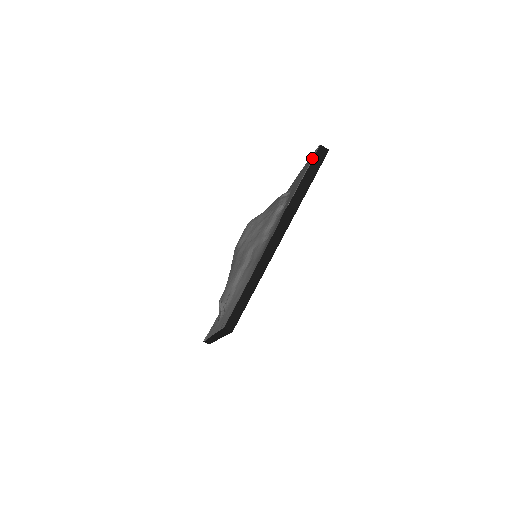
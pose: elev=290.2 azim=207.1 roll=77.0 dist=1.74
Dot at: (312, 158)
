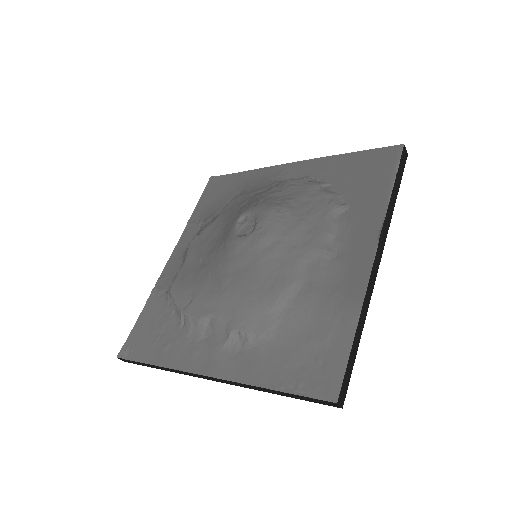
Dot at: (398, 160)
